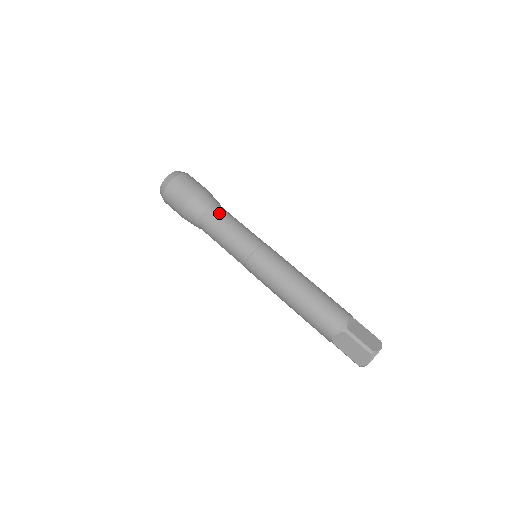
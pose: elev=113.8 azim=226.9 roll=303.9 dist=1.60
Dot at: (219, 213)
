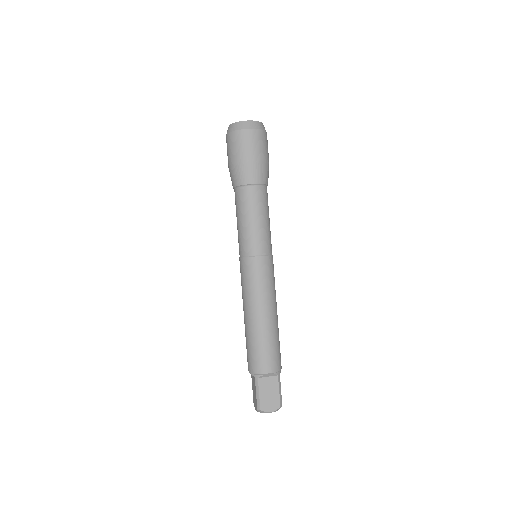
Dot at: (249, 197)
